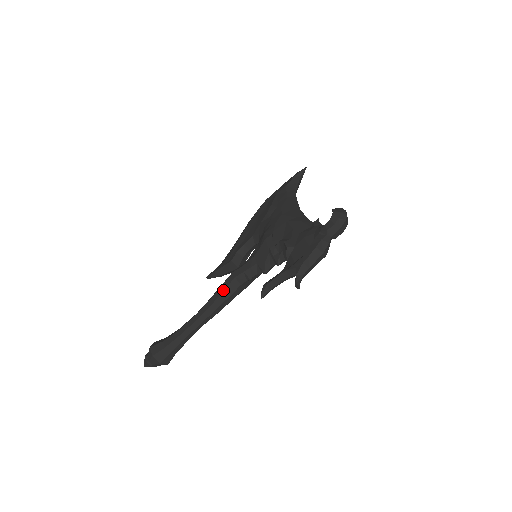
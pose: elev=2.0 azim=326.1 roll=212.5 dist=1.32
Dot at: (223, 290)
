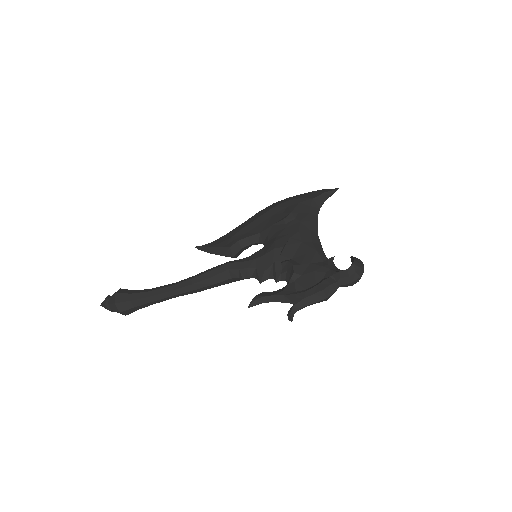
Dot at: (212, 275)
